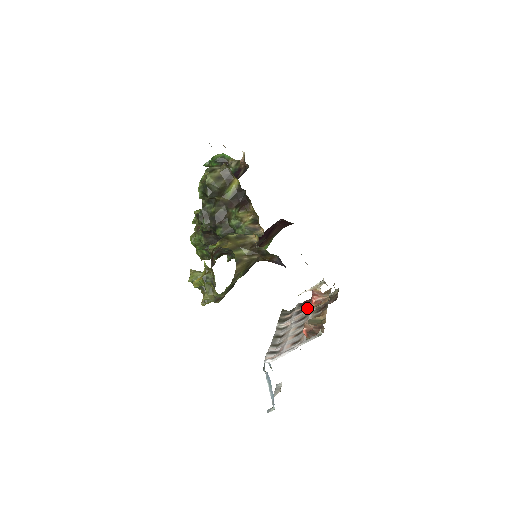
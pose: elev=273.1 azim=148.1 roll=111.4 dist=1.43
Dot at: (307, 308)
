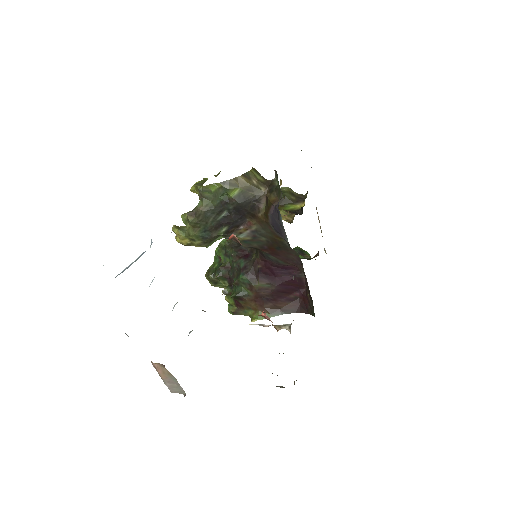
Dot at: occluded
